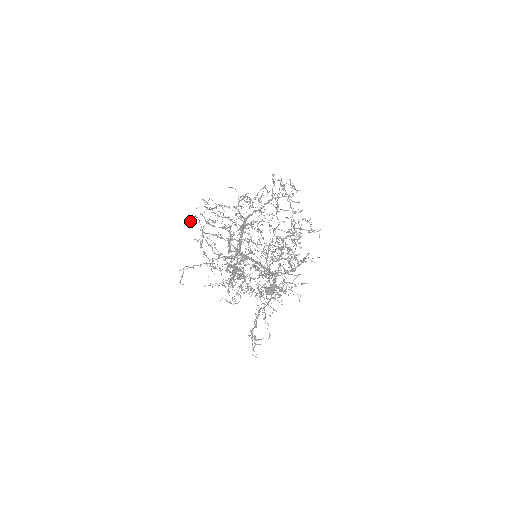
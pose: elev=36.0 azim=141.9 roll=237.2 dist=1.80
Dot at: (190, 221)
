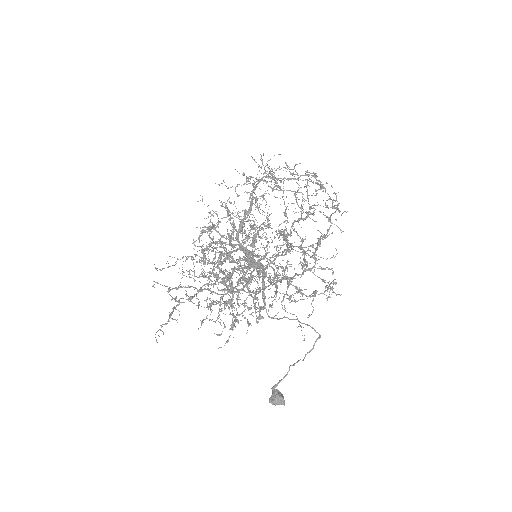
Dot at: occluded
